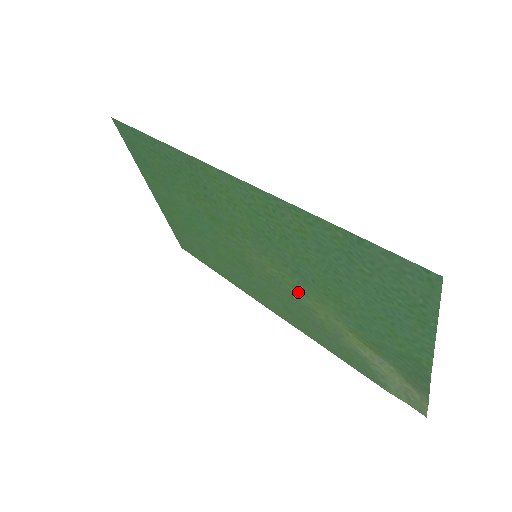
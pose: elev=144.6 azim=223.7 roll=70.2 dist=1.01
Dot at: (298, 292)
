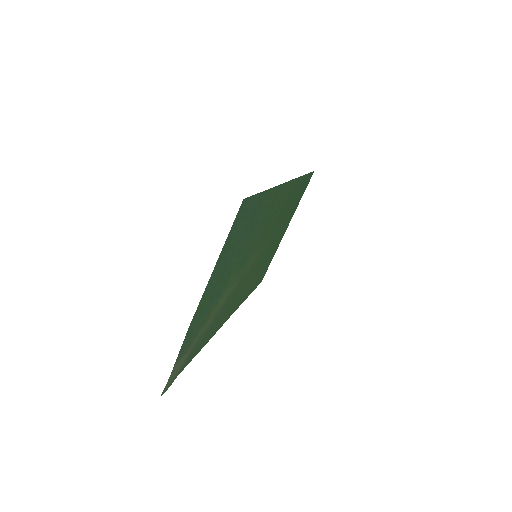
Dot at: (238, 280)
